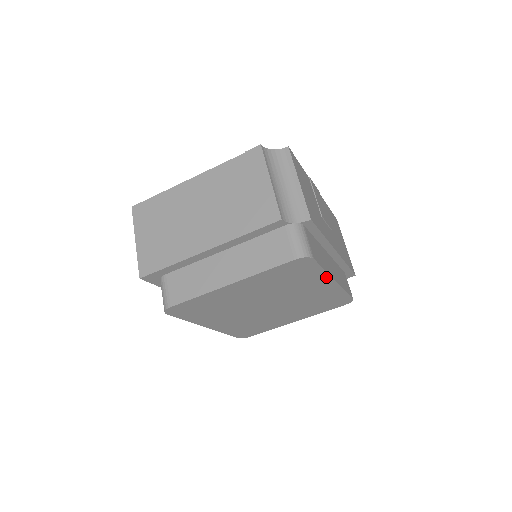
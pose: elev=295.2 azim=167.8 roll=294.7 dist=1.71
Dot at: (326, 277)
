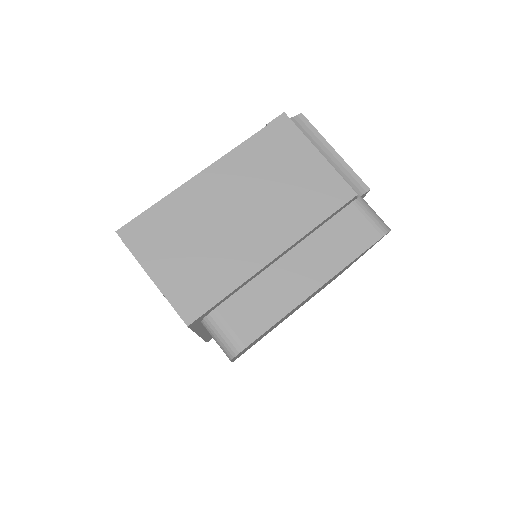
Dot at: occluded
